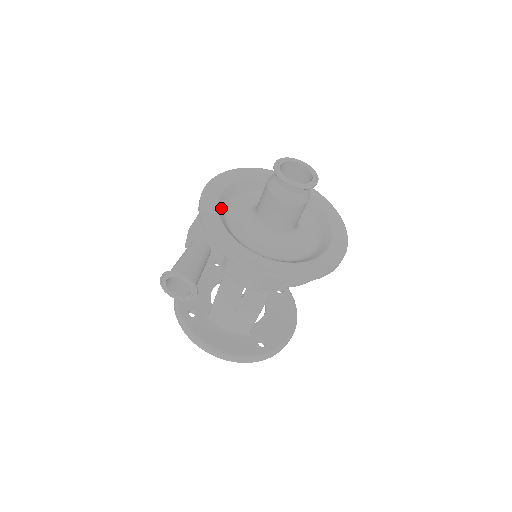
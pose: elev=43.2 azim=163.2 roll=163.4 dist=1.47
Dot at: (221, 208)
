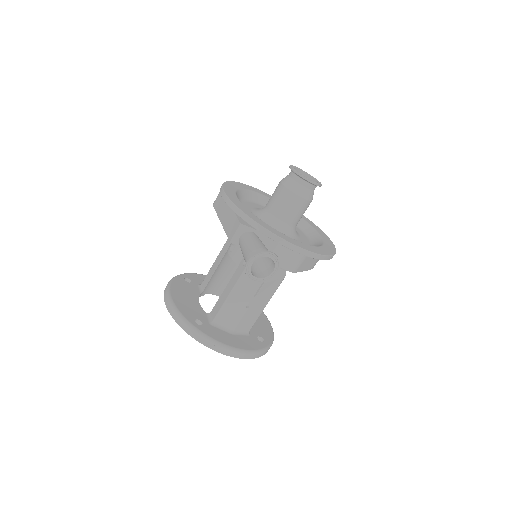
Dot at: occluded
